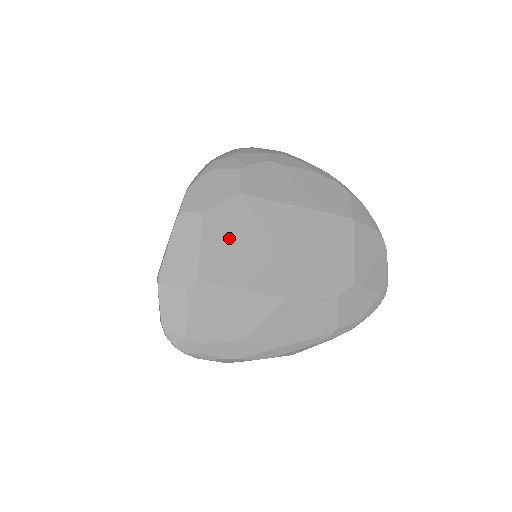
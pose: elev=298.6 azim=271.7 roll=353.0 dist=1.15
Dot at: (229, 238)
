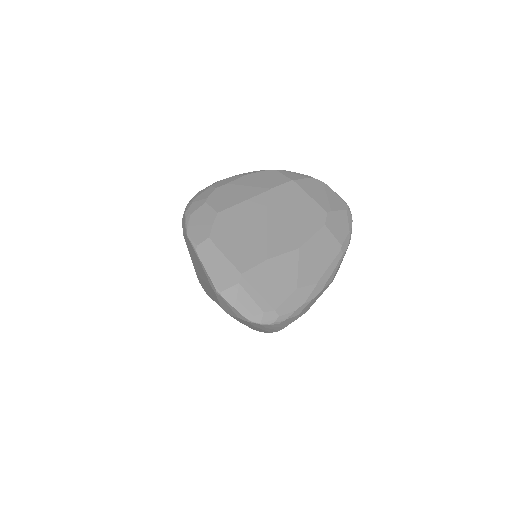
Dot at: (236, 239)
